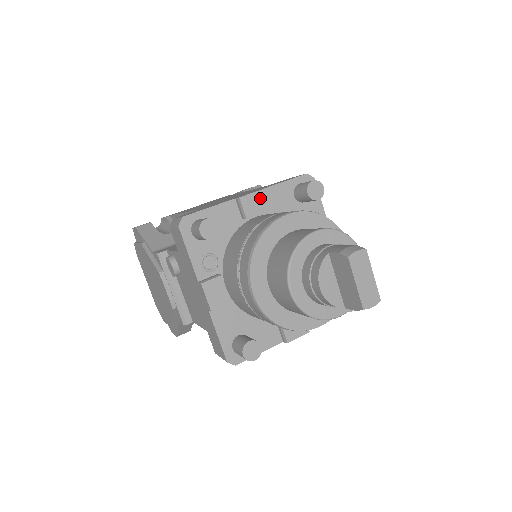
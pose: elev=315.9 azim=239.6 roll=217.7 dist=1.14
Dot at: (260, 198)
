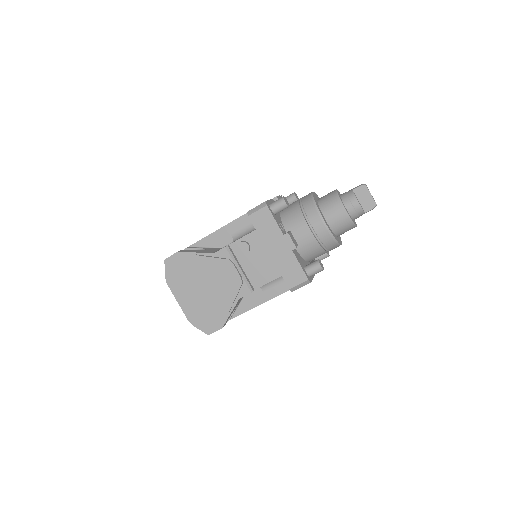
Dot at: occluded
